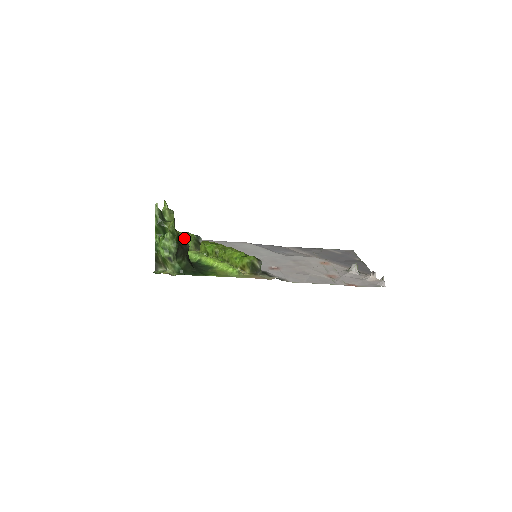
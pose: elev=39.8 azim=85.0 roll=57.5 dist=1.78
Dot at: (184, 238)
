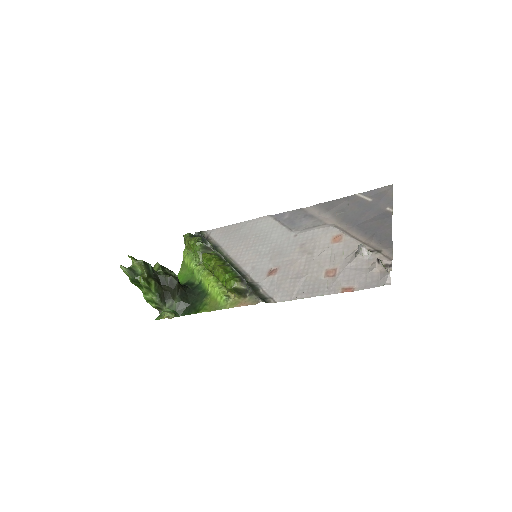
Dot at: (168, 277)
